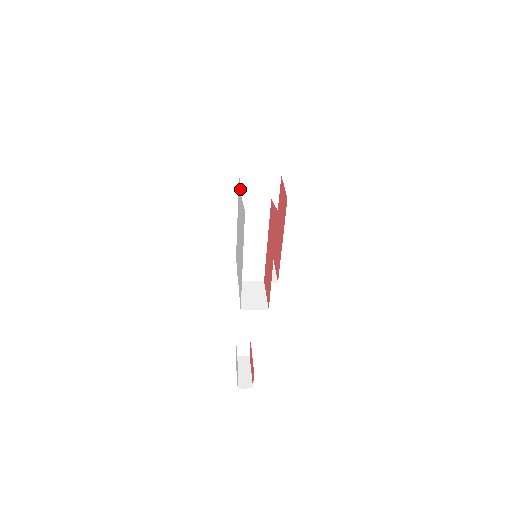
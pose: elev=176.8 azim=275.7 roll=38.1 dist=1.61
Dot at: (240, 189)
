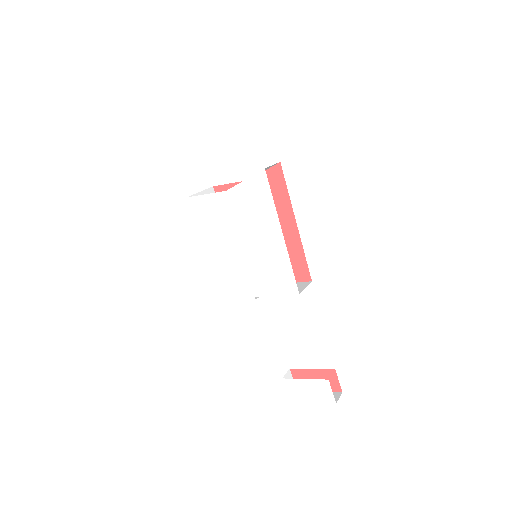
Dot at: (209, 195)
